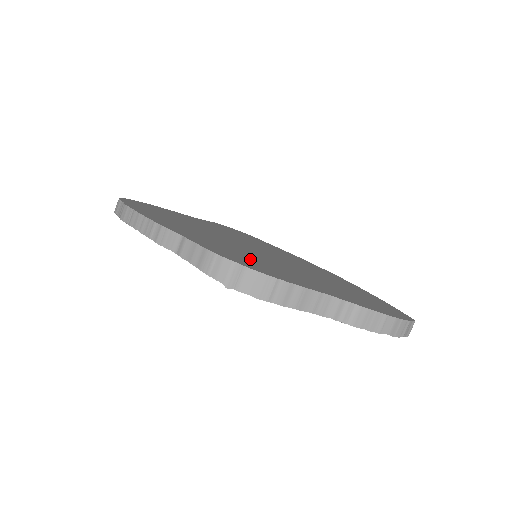
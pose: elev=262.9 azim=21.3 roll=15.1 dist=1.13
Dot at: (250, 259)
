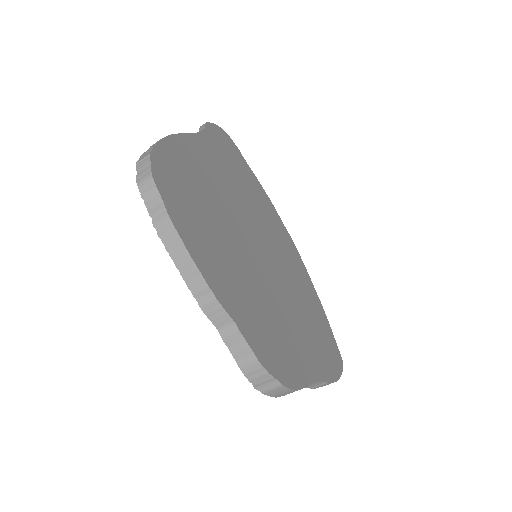
Dot at: (273, 330)
